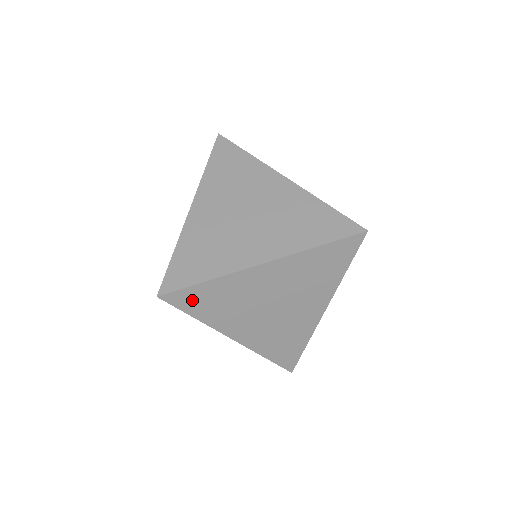
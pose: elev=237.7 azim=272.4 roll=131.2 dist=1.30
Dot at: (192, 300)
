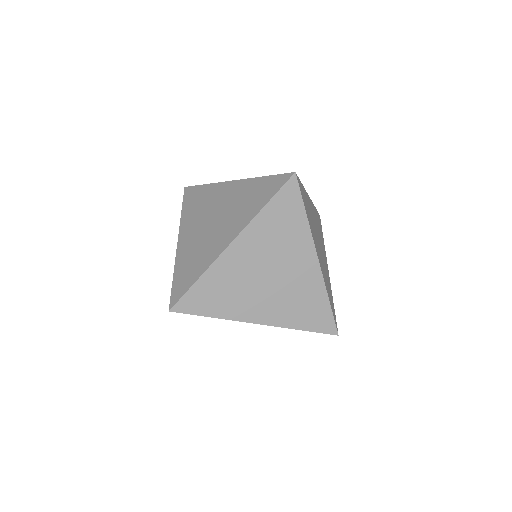
Dot at: (198, 302)
